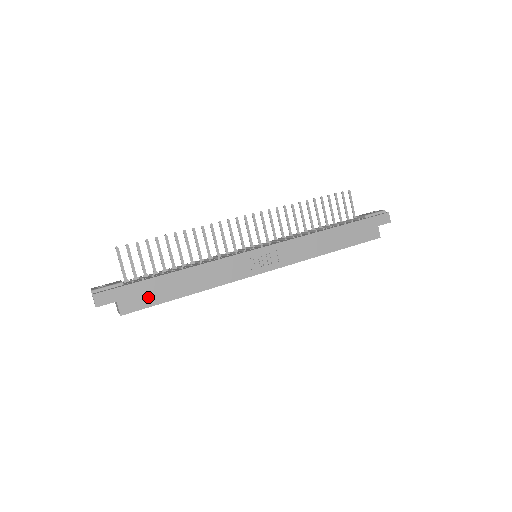
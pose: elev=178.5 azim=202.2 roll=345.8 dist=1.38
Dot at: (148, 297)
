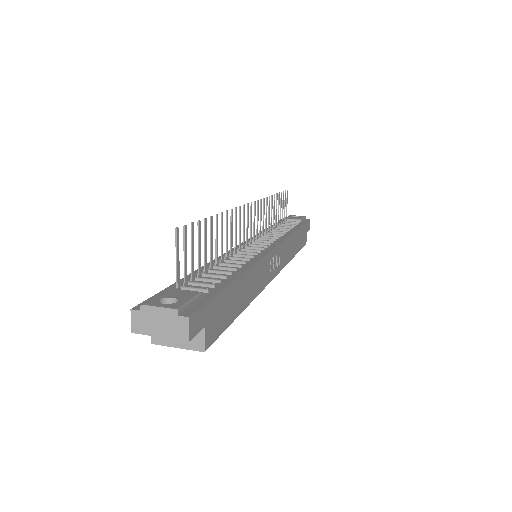
Dot at: (223, 316)
